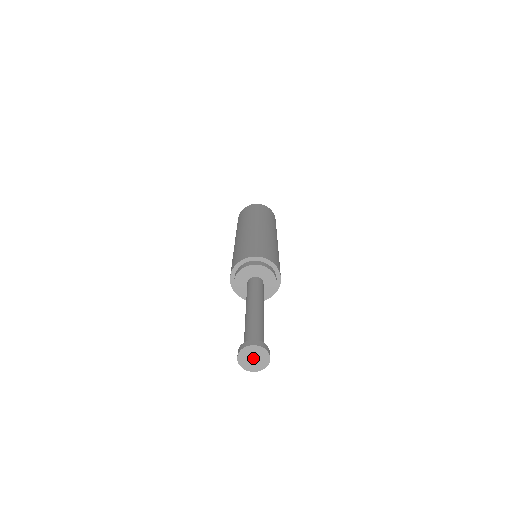
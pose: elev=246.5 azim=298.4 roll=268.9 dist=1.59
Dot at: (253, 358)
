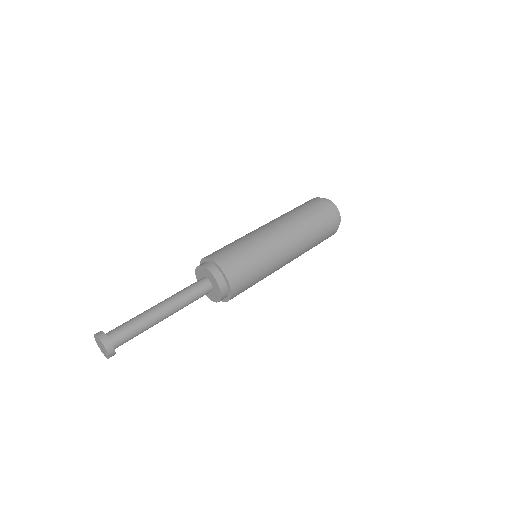
Dot at: (101, 346)
